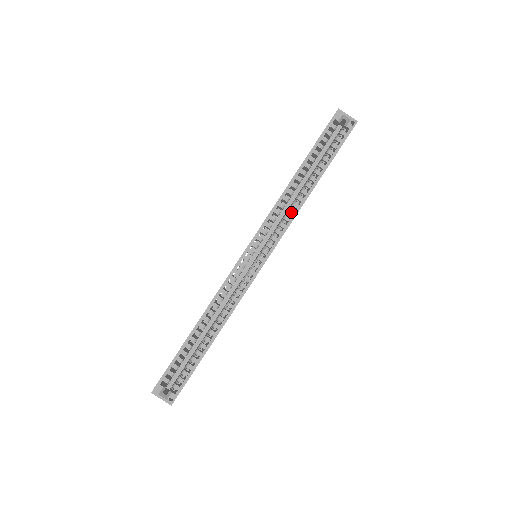
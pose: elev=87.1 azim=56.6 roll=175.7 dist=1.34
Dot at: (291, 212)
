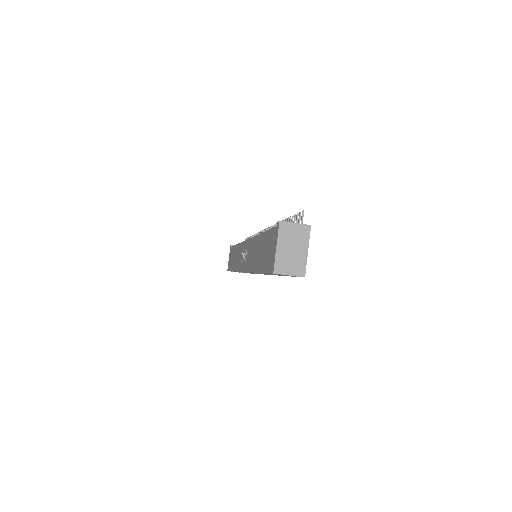
Dot at: occluded
